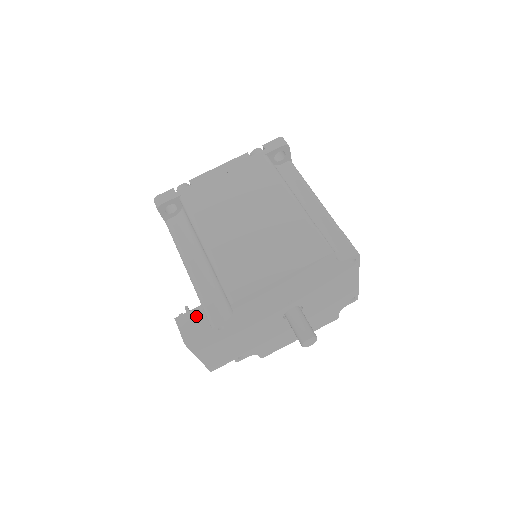
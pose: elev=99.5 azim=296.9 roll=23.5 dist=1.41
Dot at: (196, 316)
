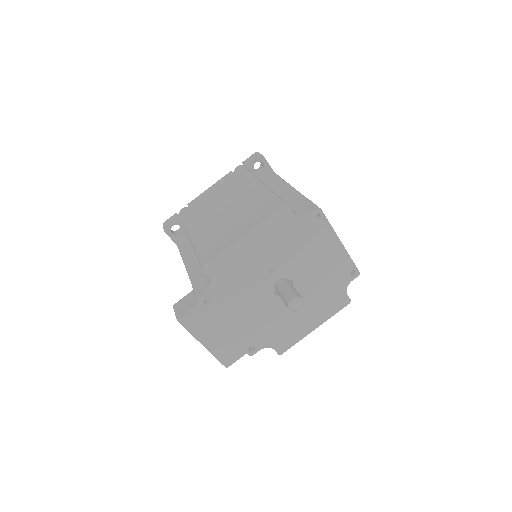
Dot at: (189, 298)
